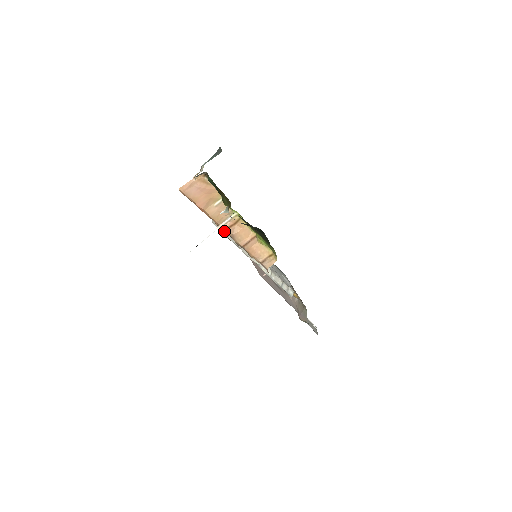
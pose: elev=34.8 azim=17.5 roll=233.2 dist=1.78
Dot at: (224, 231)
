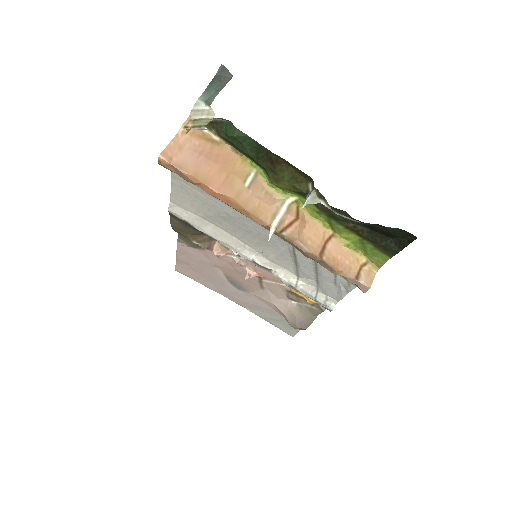
Dot at: (276, 234)
